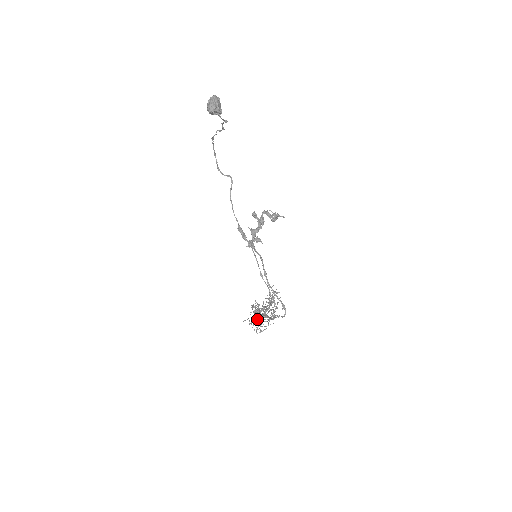
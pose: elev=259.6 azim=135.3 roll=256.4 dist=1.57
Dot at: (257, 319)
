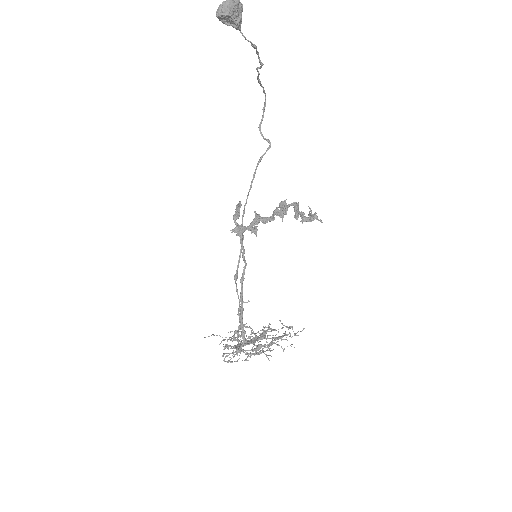
Dot at: occluded
